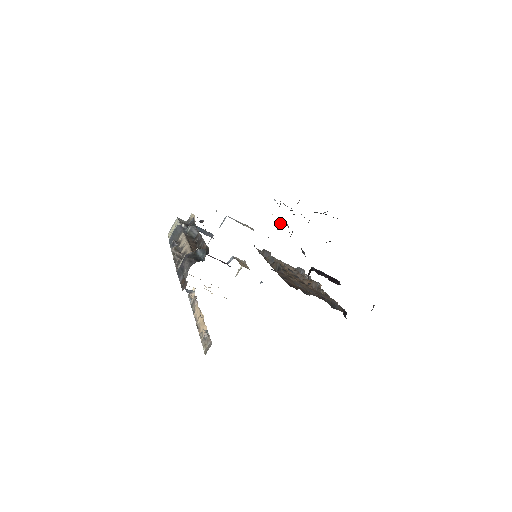
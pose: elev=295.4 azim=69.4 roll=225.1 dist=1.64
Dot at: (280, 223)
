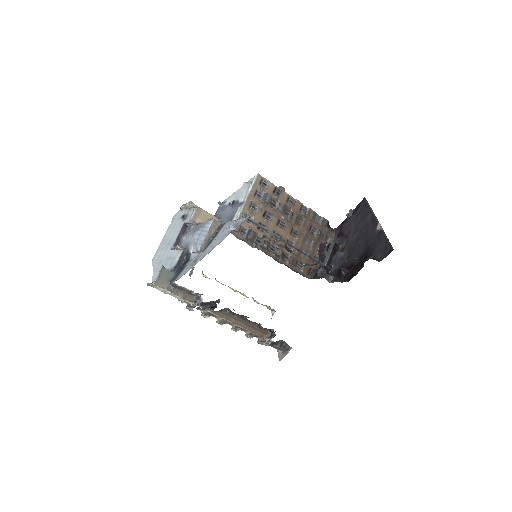
Dot at: (271, 241)
